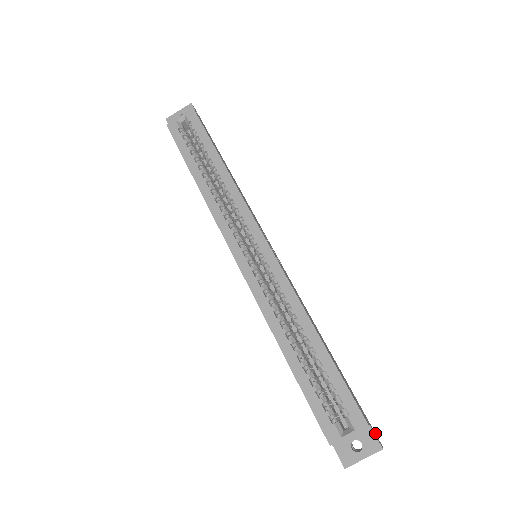
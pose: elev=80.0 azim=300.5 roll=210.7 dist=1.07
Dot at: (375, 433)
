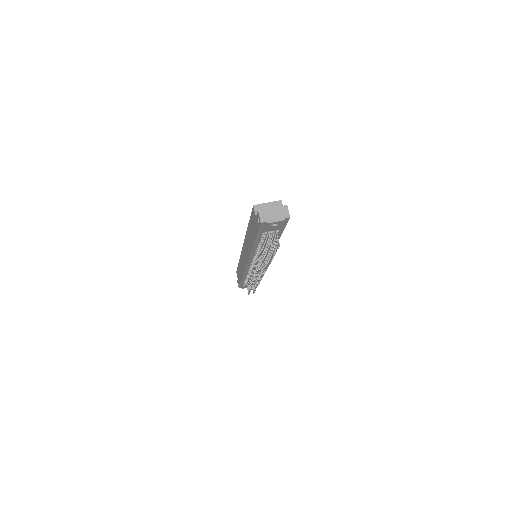
Dot at: (288, 220)
